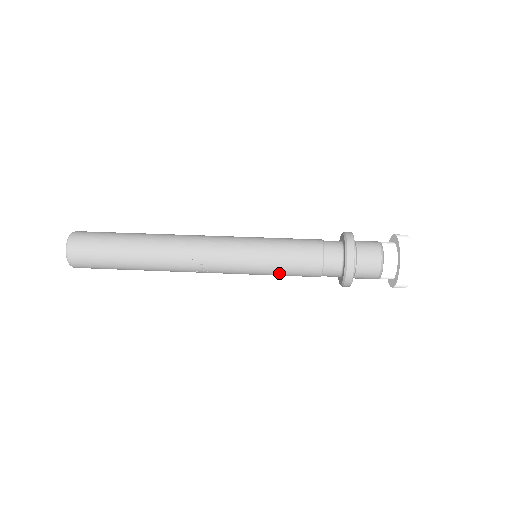
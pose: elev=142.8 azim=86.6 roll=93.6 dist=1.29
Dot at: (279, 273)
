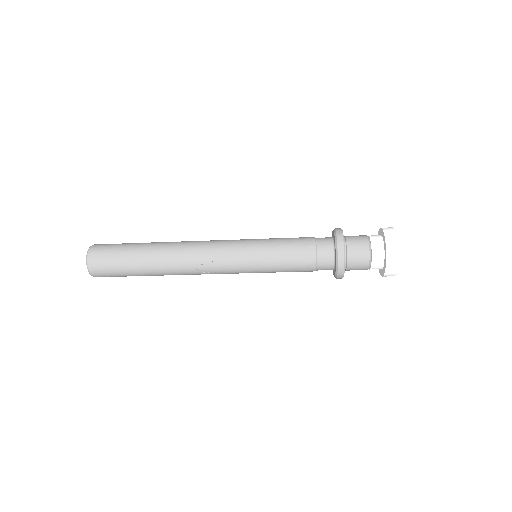
Dot at: (277, 268)
